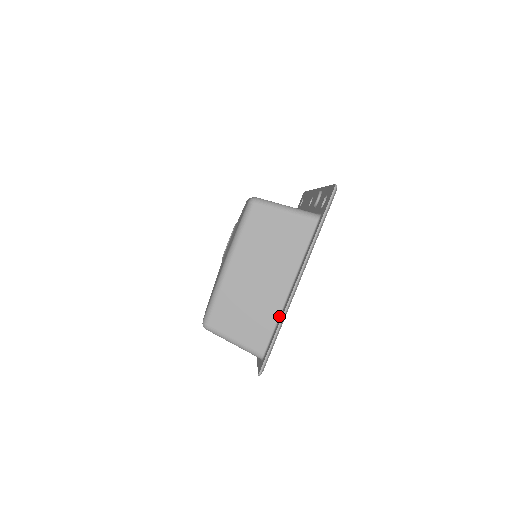
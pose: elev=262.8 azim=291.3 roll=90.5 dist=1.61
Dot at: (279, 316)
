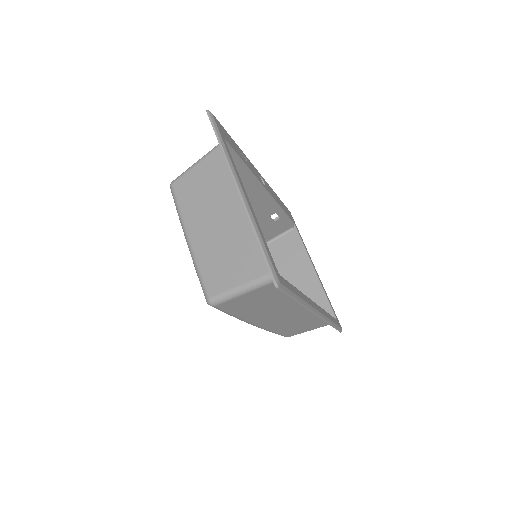
Dot at: occluded
